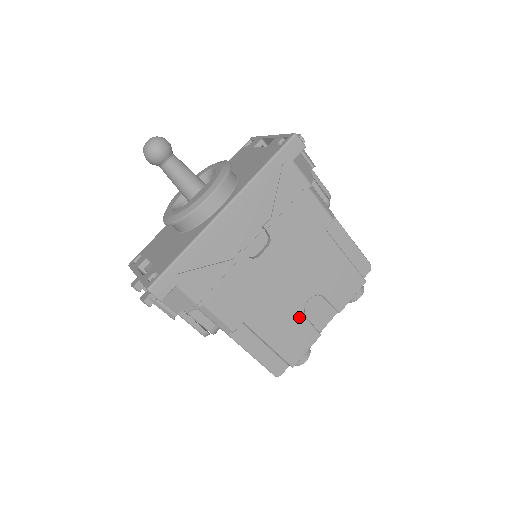
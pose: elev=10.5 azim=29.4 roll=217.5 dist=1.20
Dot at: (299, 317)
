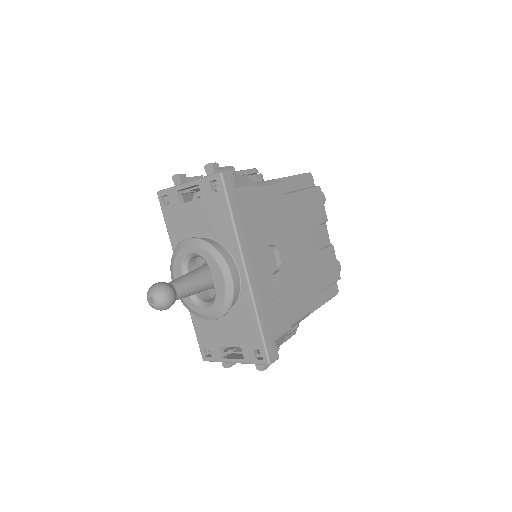
Dot at: (320, 255)
